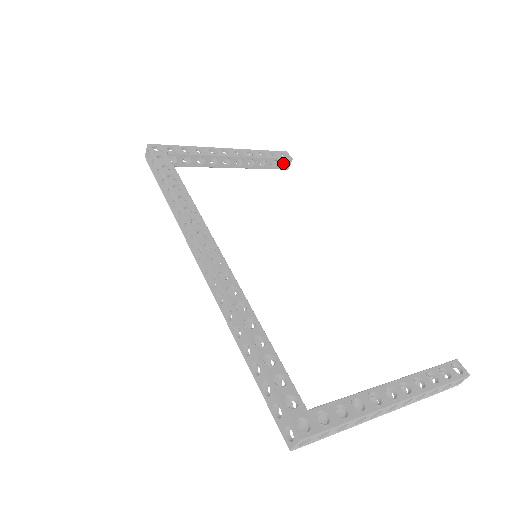
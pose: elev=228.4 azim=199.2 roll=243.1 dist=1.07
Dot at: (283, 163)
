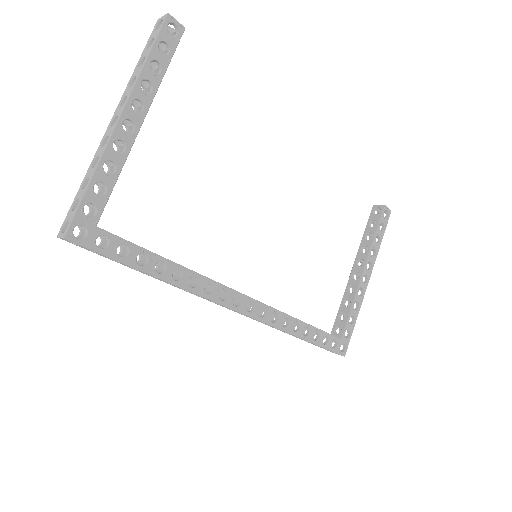
Dot at: occluded
